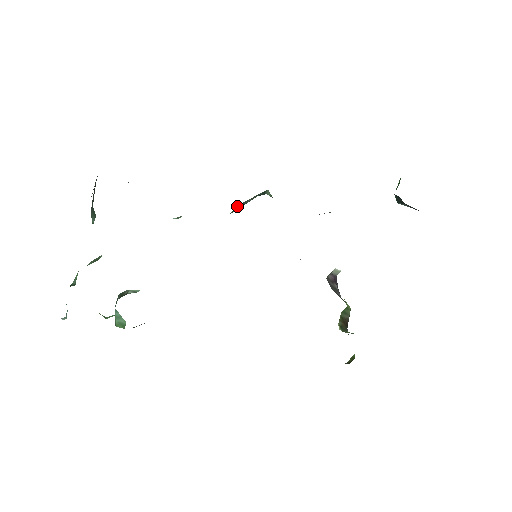
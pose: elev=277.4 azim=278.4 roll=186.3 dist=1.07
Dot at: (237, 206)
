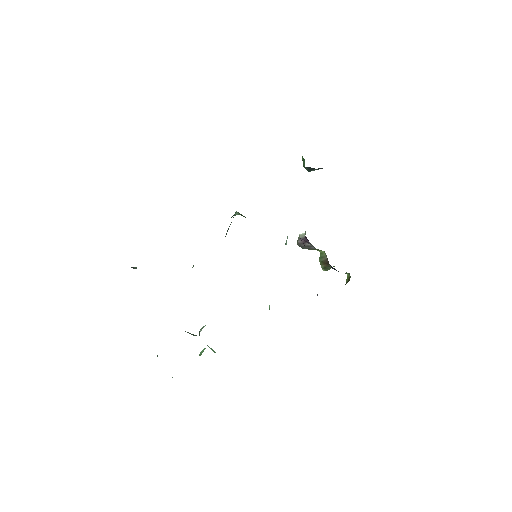
Dot at: (226, 233)
